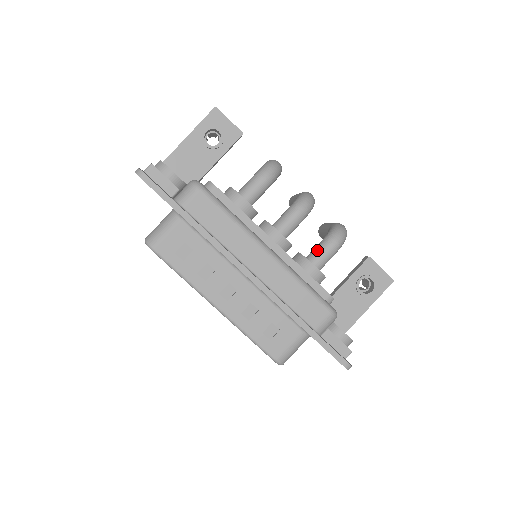
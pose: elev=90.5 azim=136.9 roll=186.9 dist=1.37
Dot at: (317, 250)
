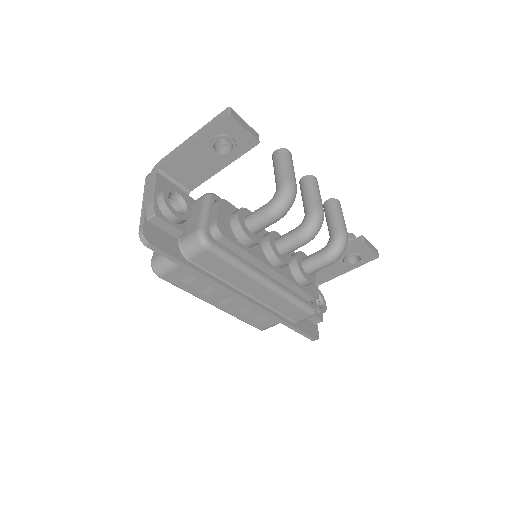
Dot at: (314, 263)
